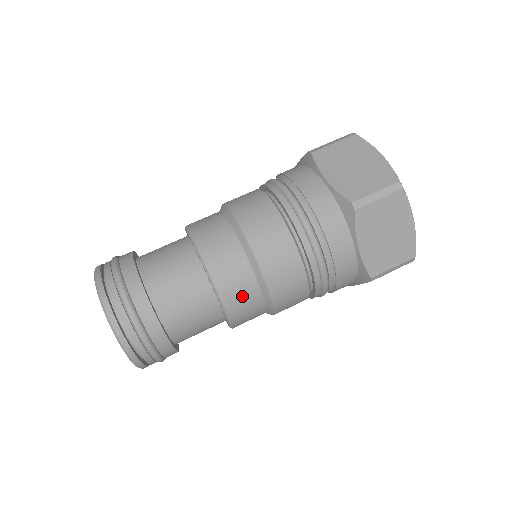
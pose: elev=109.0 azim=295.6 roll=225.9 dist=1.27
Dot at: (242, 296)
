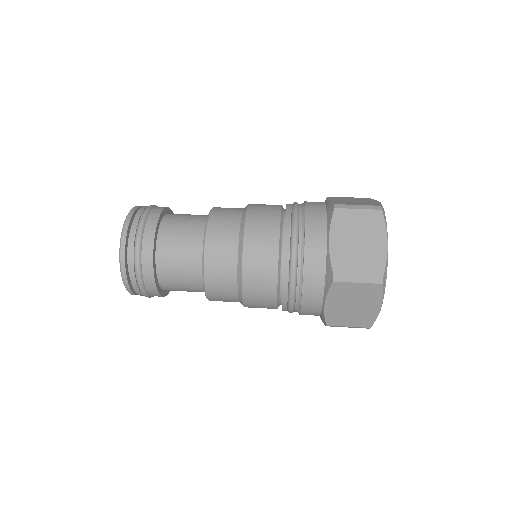
Dot at: (222, 291)
